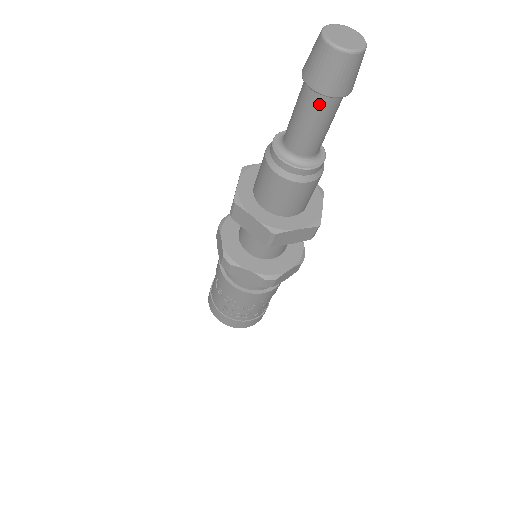
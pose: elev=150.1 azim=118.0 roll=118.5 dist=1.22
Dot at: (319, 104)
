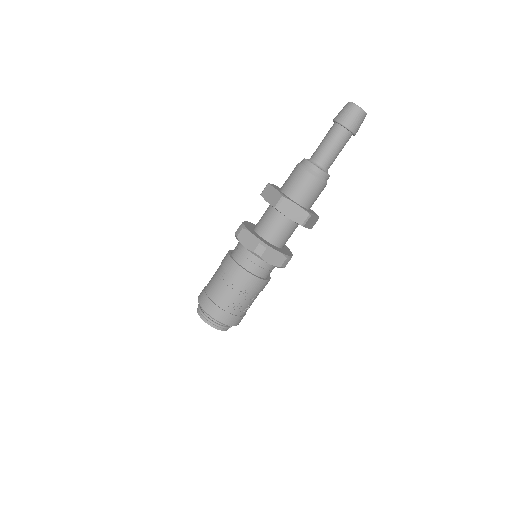
Dot at: (346, 137)
